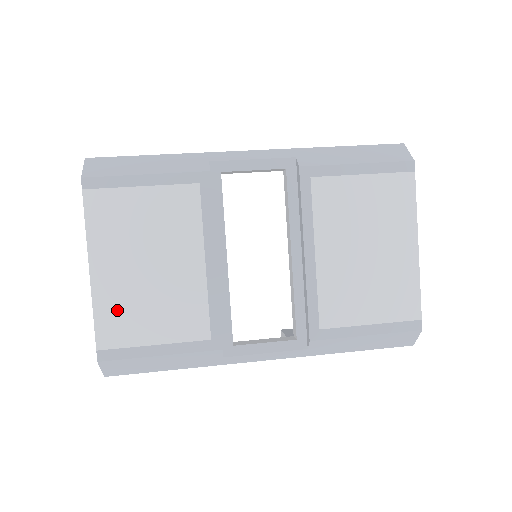
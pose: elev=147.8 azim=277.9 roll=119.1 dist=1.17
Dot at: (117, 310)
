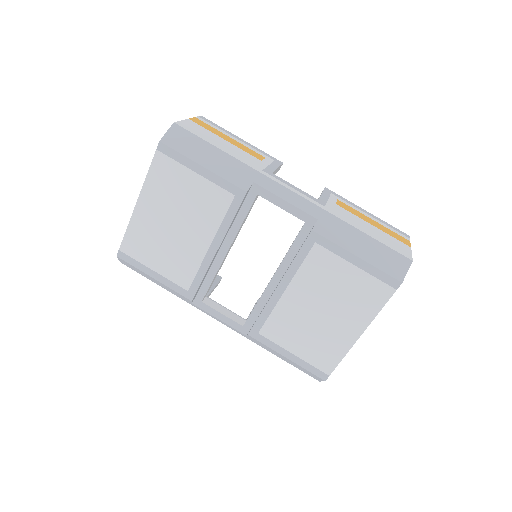
Dot at: (141, 236)
